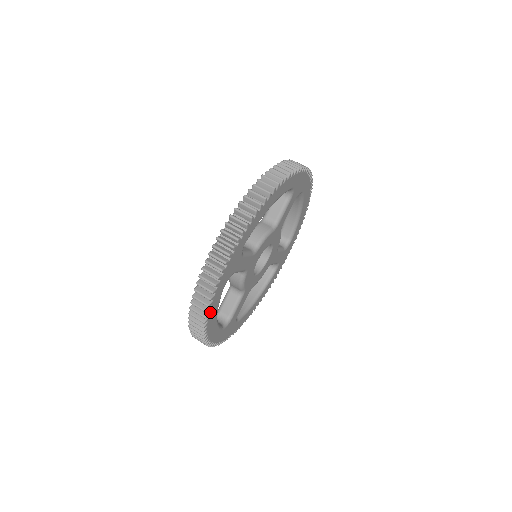
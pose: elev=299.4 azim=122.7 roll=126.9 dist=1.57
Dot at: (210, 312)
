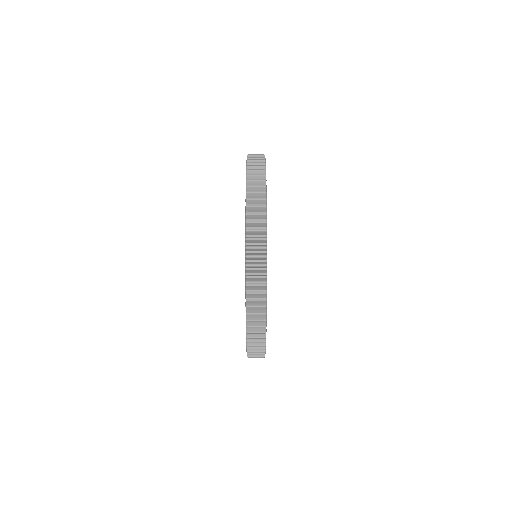
Dot at: occluded
